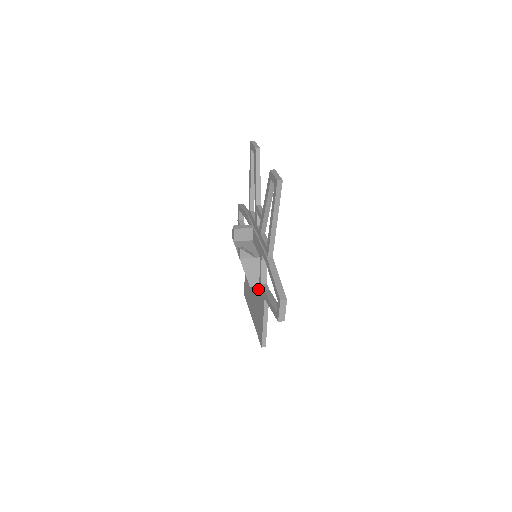
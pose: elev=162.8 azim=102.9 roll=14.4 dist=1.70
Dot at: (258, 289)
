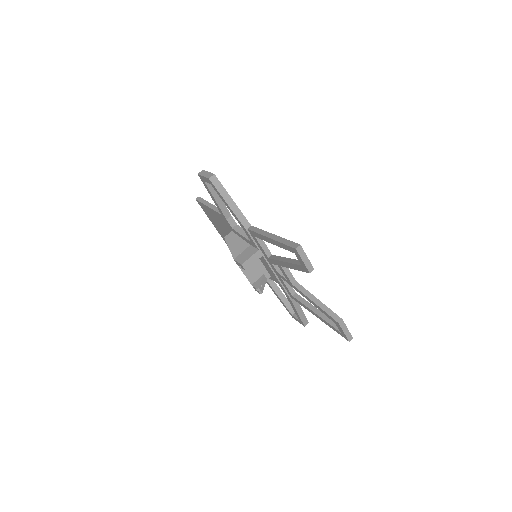
Dot at: occluded
